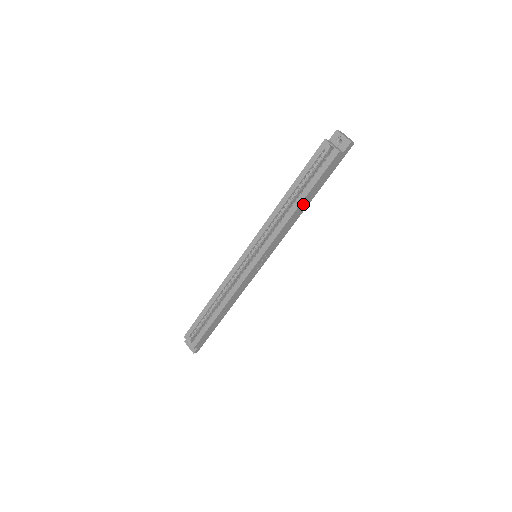
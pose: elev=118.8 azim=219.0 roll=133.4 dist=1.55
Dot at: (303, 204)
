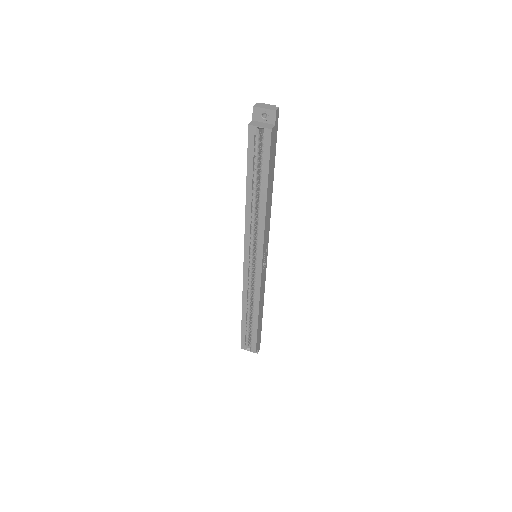
Dot at: (269, 193)
